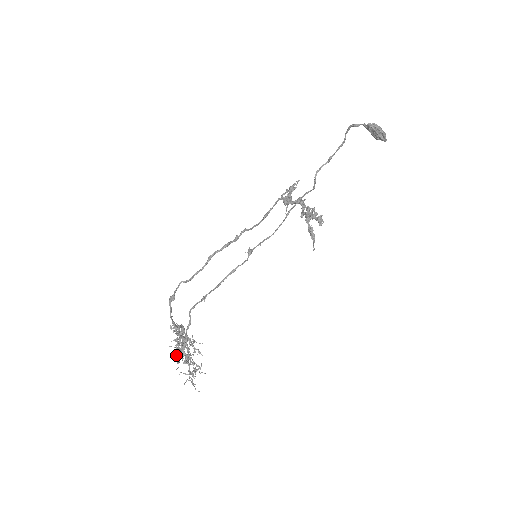
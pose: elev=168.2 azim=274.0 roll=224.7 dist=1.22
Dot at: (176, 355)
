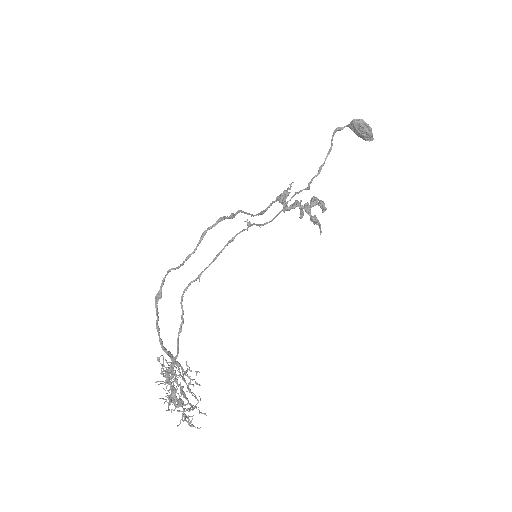
Dot at: occluded
